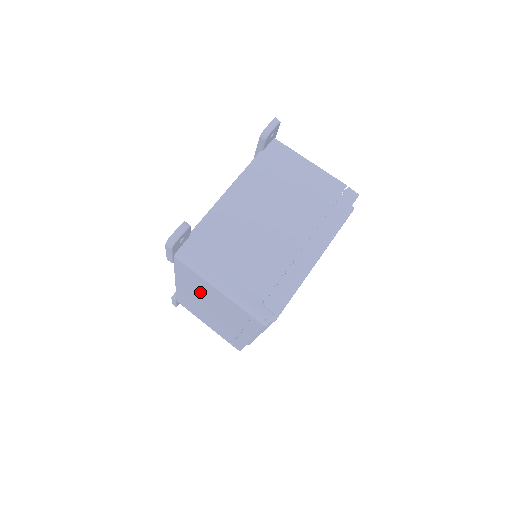
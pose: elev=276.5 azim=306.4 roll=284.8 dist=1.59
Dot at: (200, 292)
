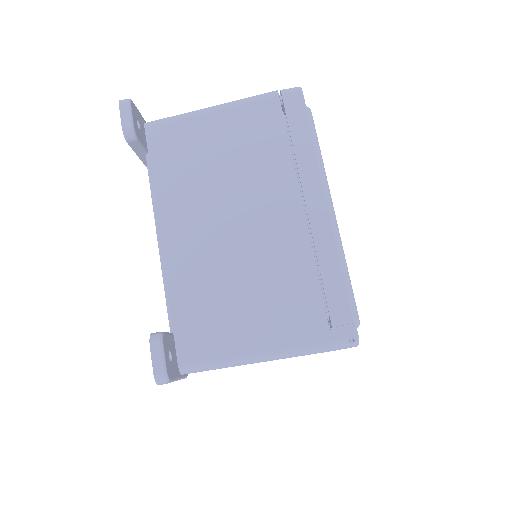
Dot at: occluded
